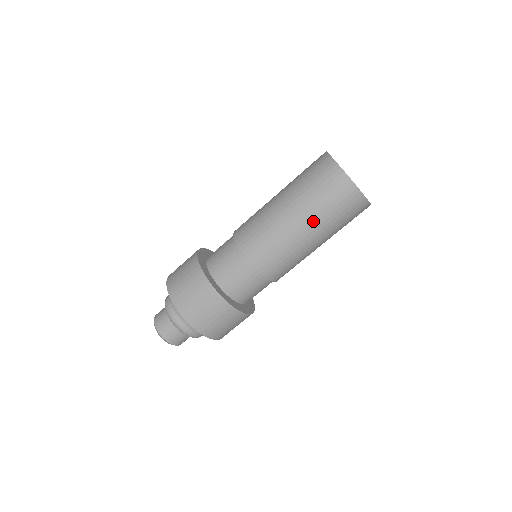
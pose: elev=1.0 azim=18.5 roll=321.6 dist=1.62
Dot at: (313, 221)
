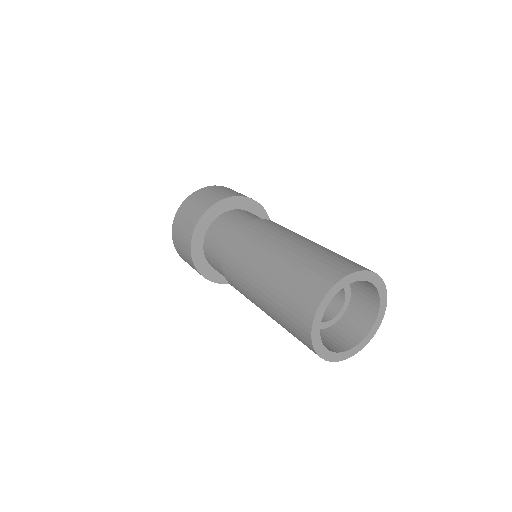
Dot at: (272, 315)
